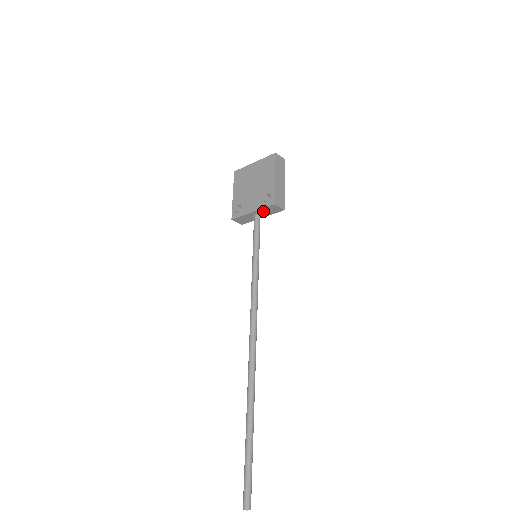
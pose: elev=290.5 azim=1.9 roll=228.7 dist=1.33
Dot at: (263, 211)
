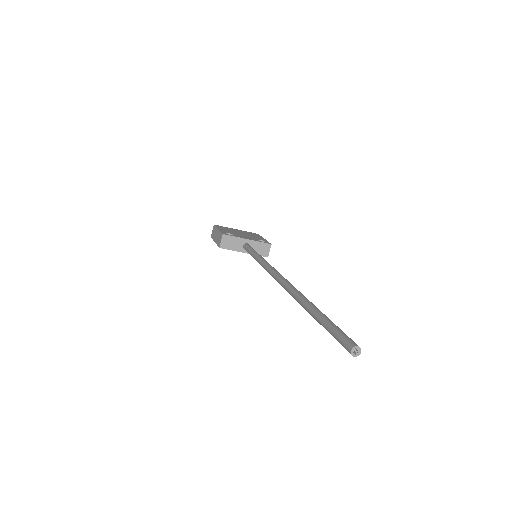
Dot at: (255, 245)
